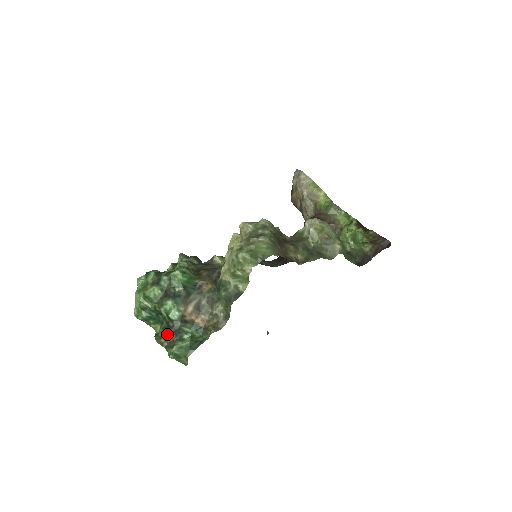
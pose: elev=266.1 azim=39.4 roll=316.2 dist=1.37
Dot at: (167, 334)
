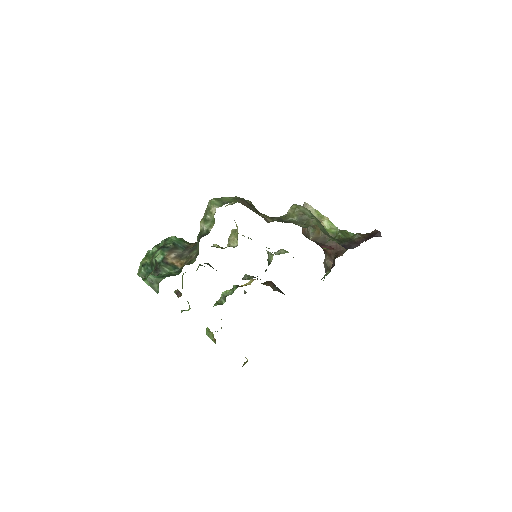
Dot at: occluded
